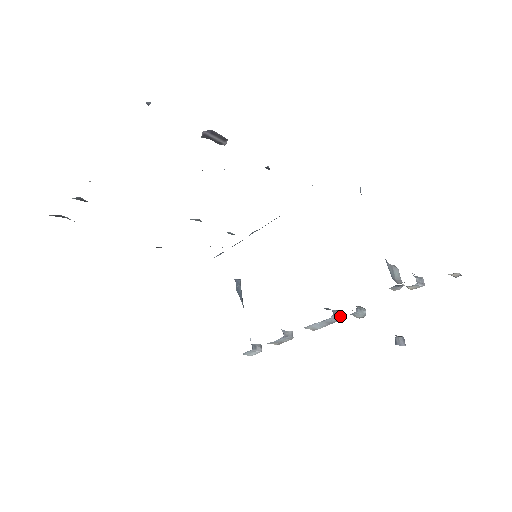
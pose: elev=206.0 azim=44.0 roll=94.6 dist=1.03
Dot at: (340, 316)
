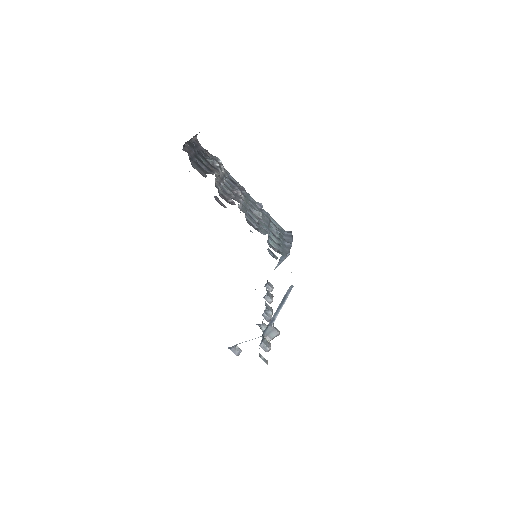
Dot at: (267, 320)
